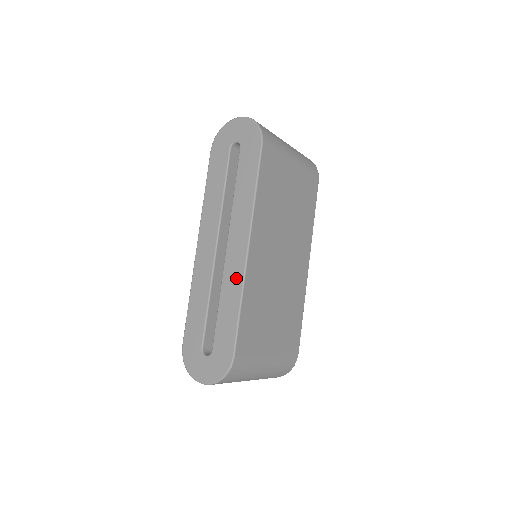
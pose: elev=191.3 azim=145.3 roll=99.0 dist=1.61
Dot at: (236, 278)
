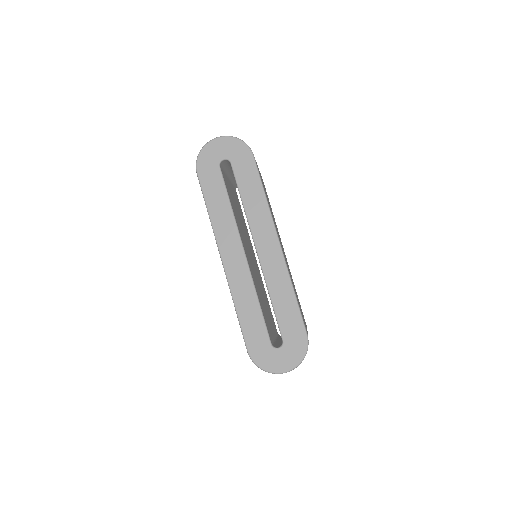
Dot at: (279, 272)
